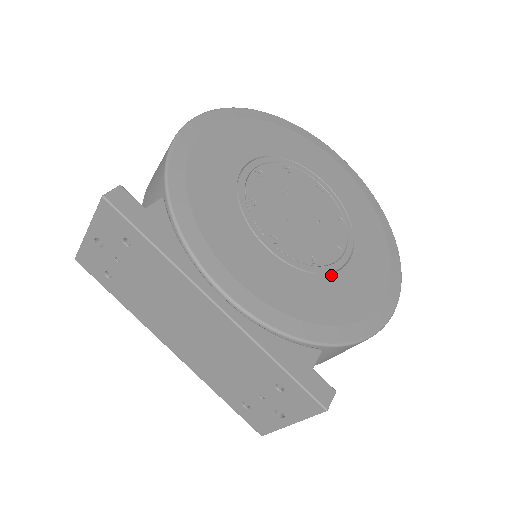
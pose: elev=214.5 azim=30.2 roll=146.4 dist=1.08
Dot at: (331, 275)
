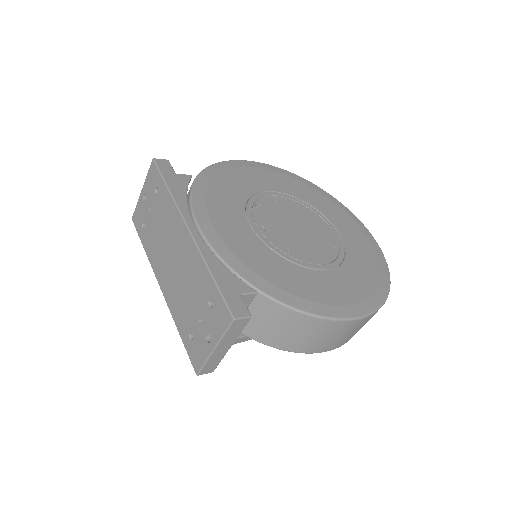
Dot at: (300, 267)
